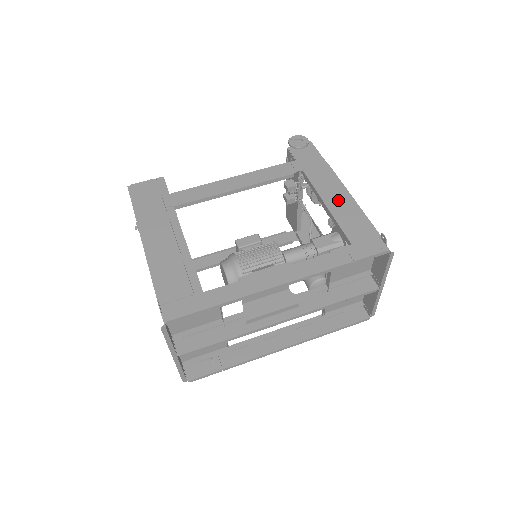
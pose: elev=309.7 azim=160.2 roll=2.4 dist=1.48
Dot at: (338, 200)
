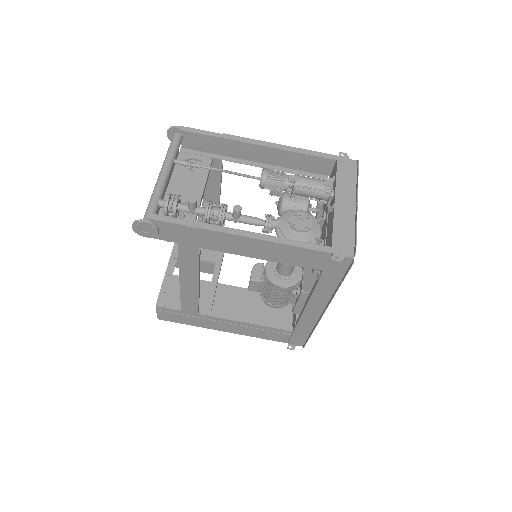
Dot at: (262, 251)
